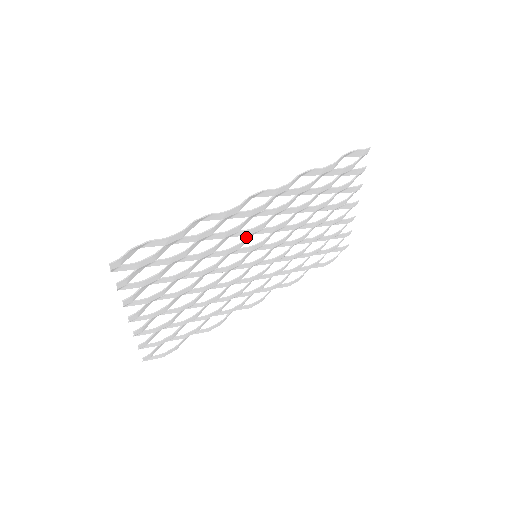
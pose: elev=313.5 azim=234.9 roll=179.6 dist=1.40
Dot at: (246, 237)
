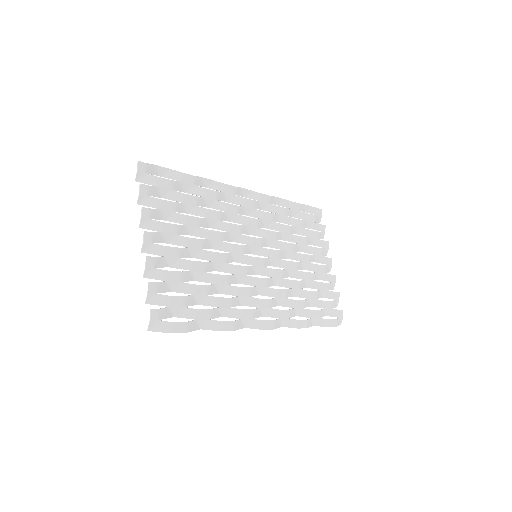
Dot at: (244, 225)
